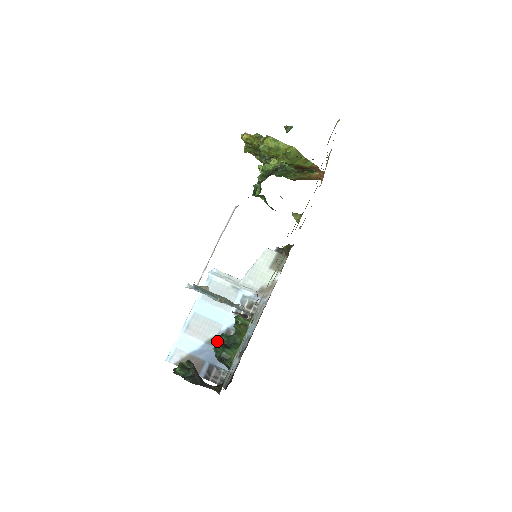
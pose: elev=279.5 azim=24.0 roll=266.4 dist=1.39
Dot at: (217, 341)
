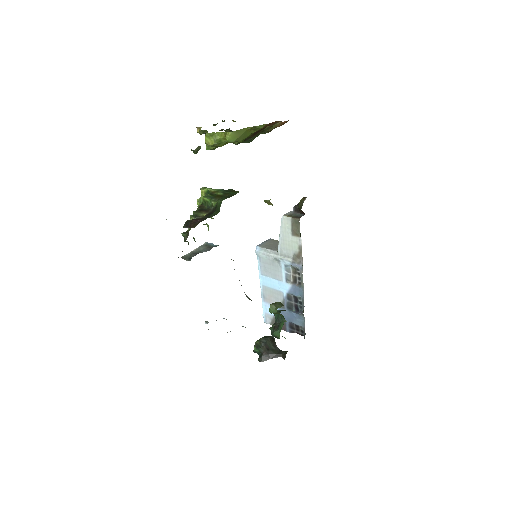
Dot at: (285, 305)
